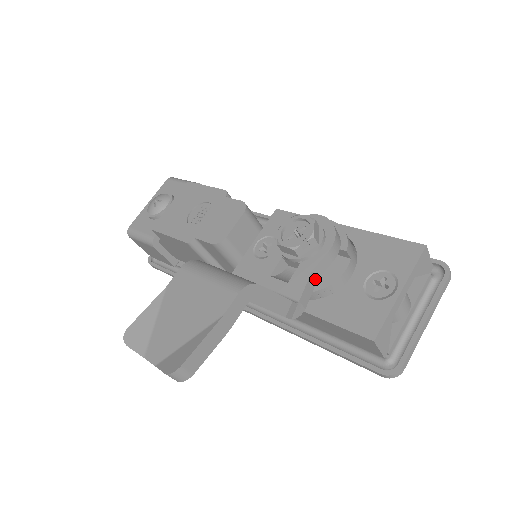
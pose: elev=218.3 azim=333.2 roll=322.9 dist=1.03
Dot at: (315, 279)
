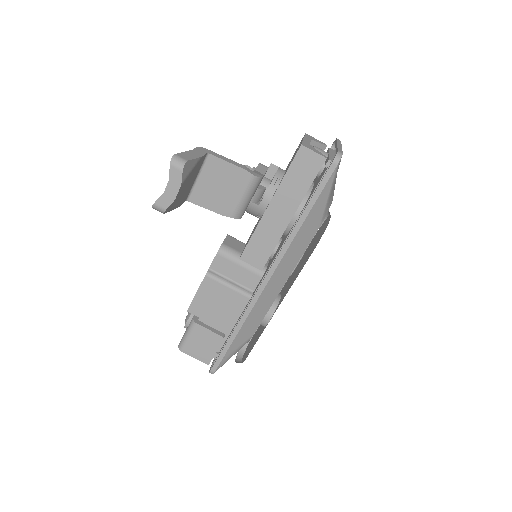
Dot at: (262, 174)
